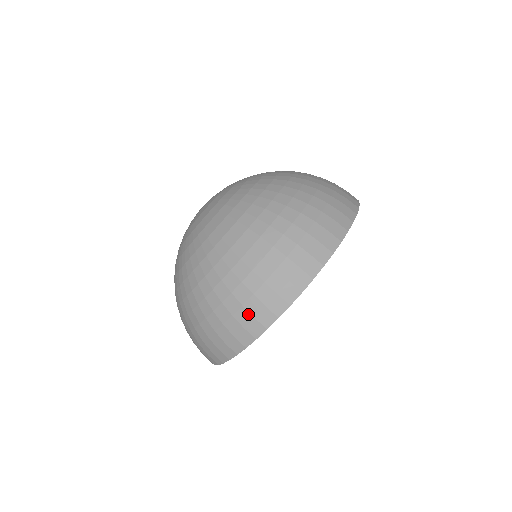
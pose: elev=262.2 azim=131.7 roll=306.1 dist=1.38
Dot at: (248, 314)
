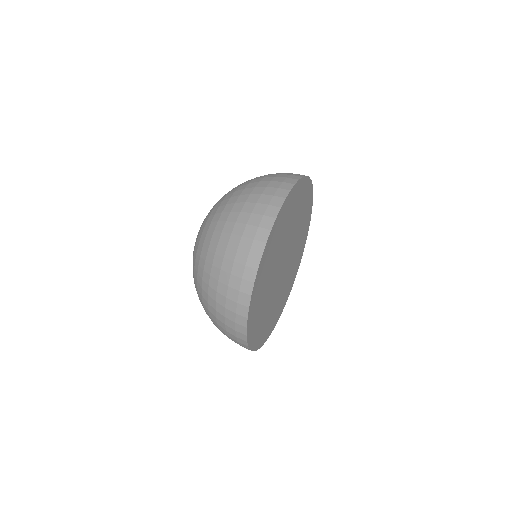
Dot at: (240, 265)
